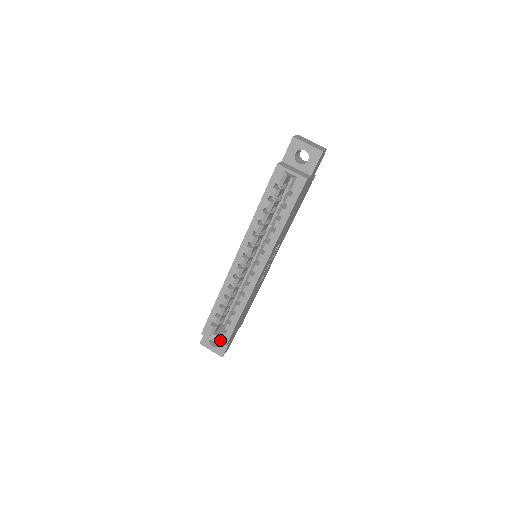
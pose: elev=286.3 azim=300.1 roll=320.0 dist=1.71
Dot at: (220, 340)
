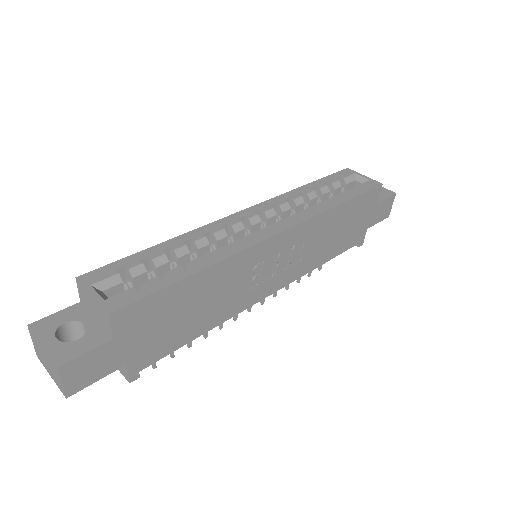
Dot at: (112, 297)
